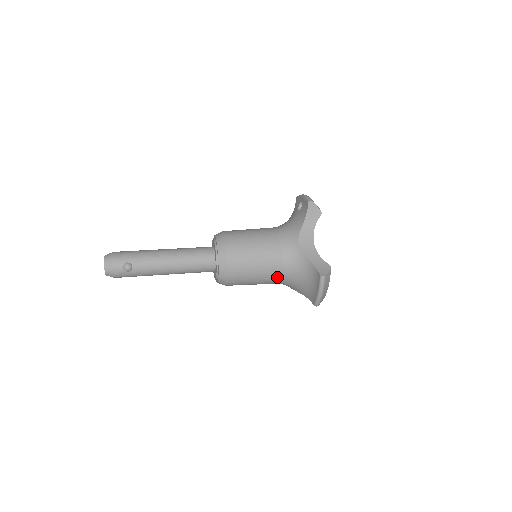
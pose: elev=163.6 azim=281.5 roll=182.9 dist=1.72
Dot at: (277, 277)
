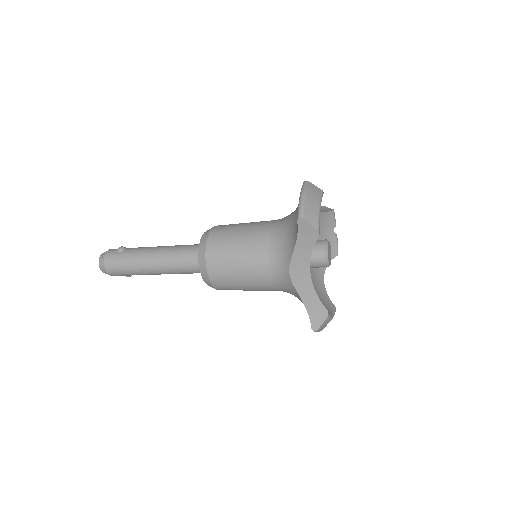
Dot at: (266, 236)
